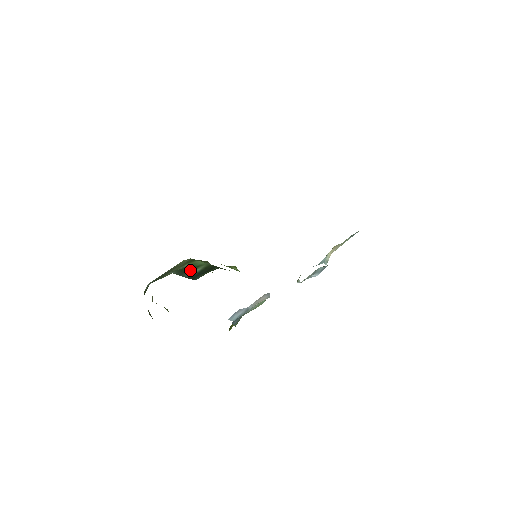
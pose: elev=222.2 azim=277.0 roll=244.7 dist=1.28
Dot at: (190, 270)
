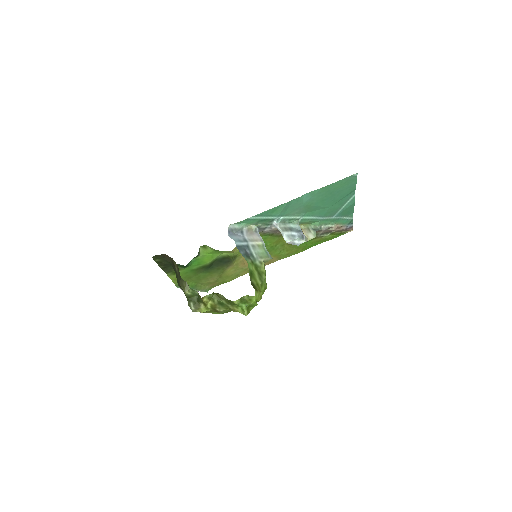
Dot at: occluded
